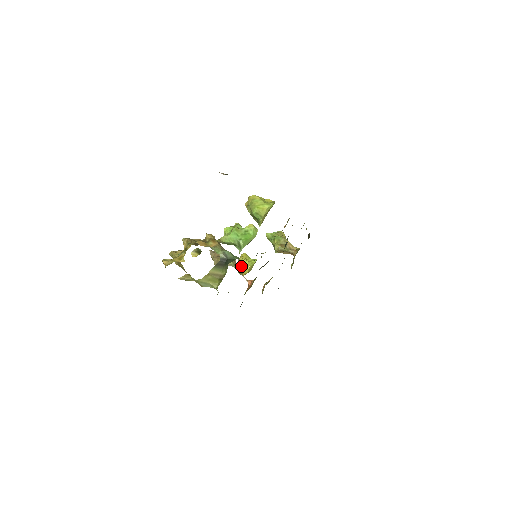
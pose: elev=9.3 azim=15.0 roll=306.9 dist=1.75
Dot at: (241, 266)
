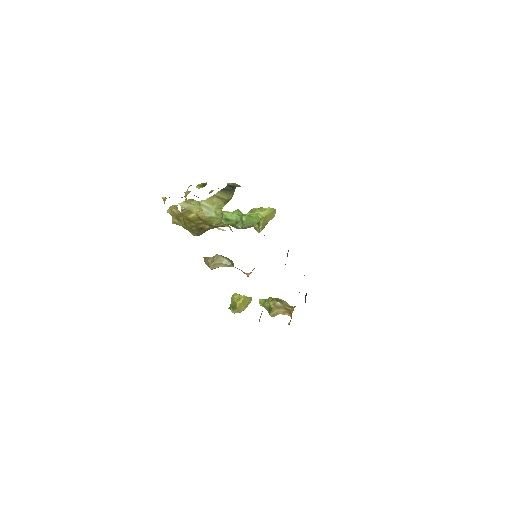
Dot at: occluded
